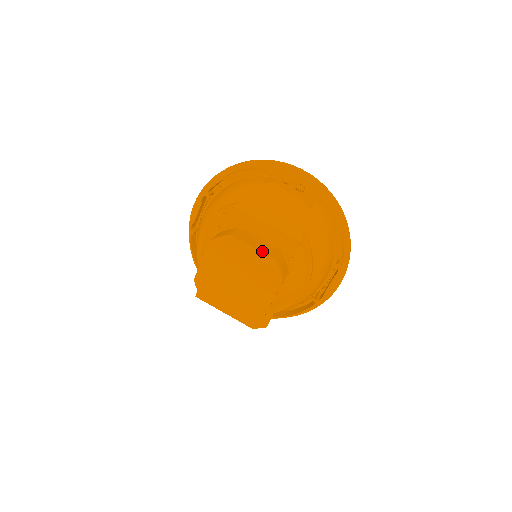
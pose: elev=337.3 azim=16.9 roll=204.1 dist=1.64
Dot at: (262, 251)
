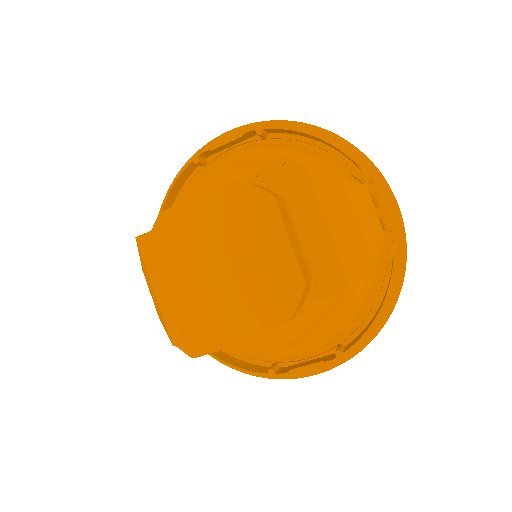
Dot at: (297, 256)
